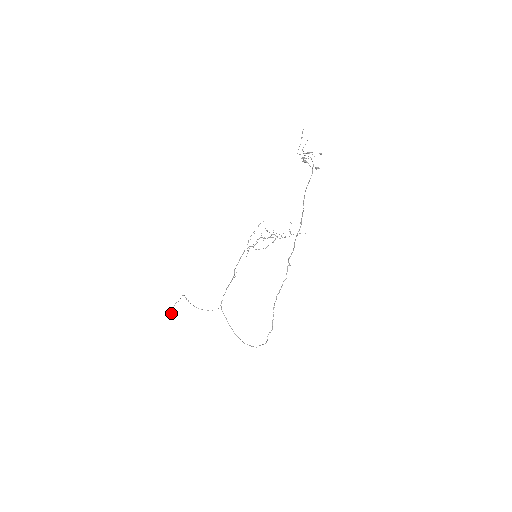
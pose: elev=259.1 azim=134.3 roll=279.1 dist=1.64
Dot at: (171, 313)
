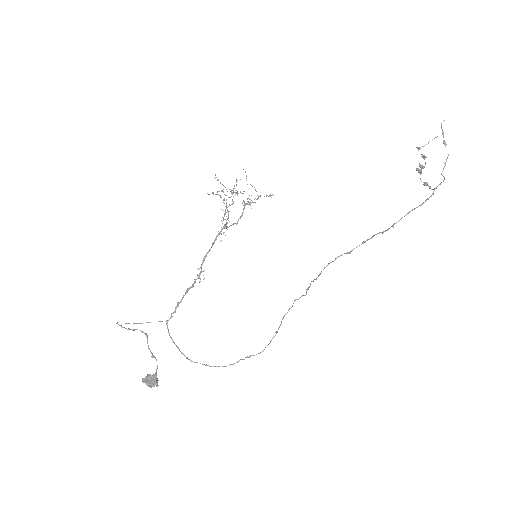
Dot at: (154, 386)
